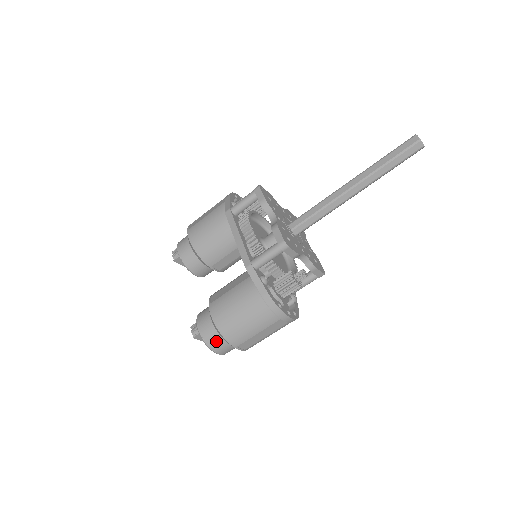
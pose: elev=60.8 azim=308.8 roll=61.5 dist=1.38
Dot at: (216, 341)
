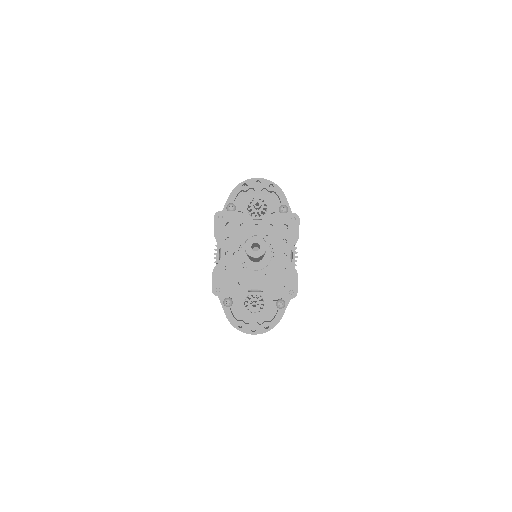
Dot at: occluded
